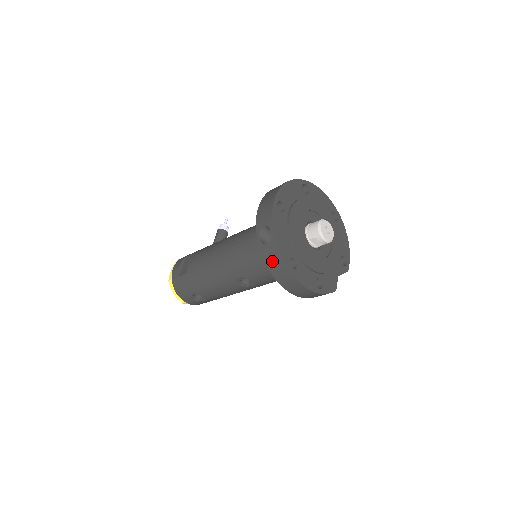
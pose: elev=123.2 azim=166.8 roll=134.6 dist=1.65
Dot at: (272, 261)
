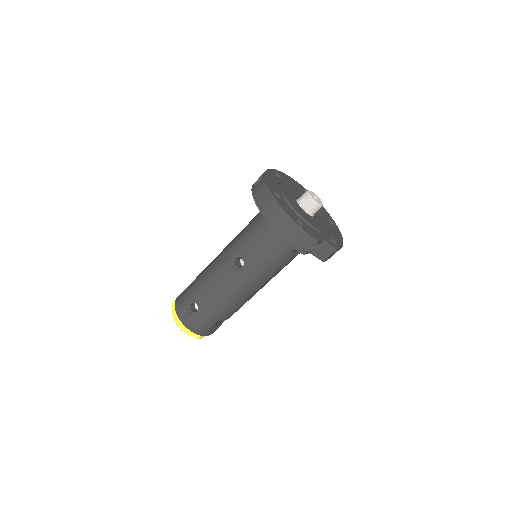
Dot at: (259, 192)
